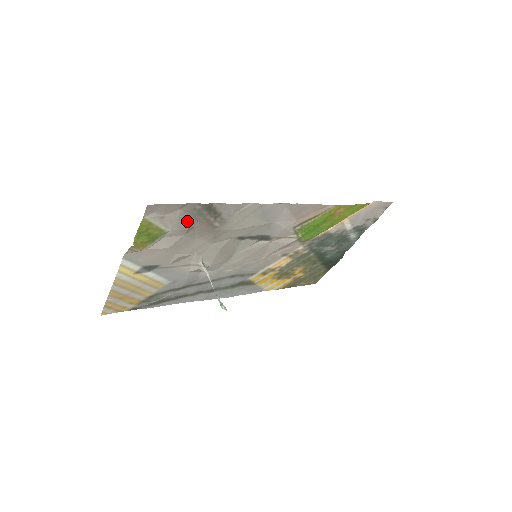
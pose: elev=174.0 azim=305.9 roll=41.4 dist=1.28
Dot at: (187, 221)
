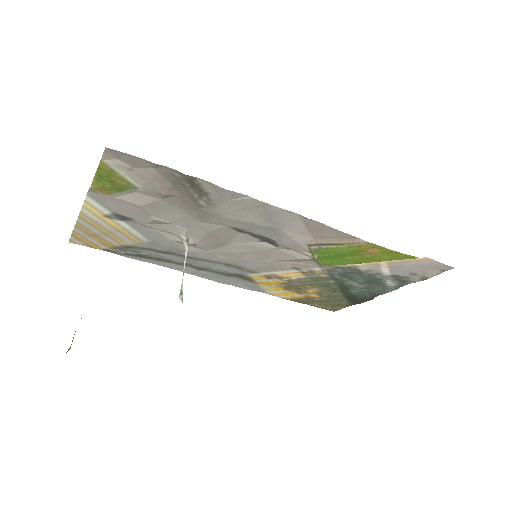
Dot at: (164, 185)
